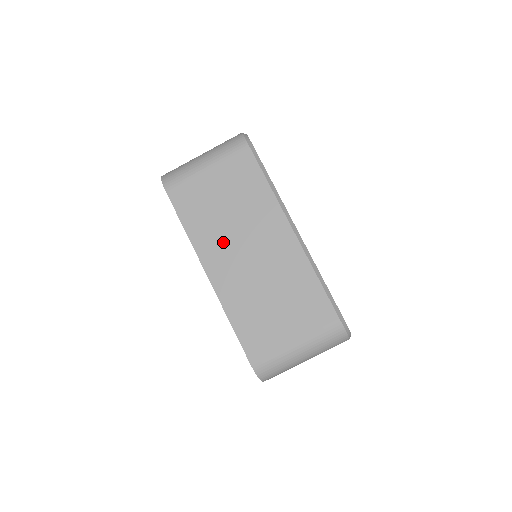
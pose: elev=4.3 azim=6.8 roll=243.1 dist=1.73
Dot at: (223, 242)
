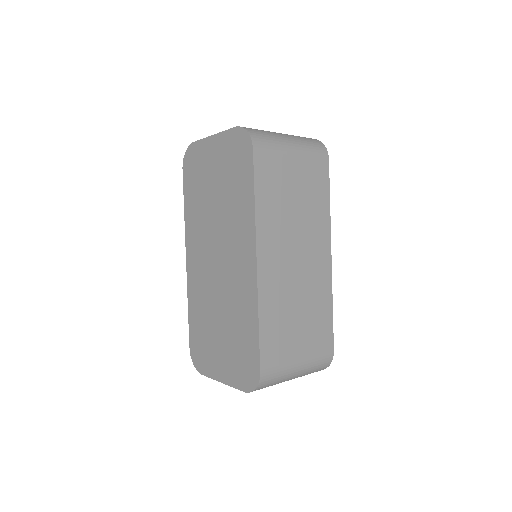
Dot at: (281, 235)
